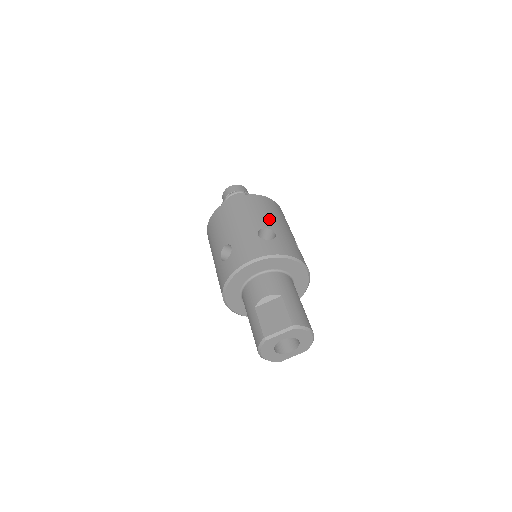
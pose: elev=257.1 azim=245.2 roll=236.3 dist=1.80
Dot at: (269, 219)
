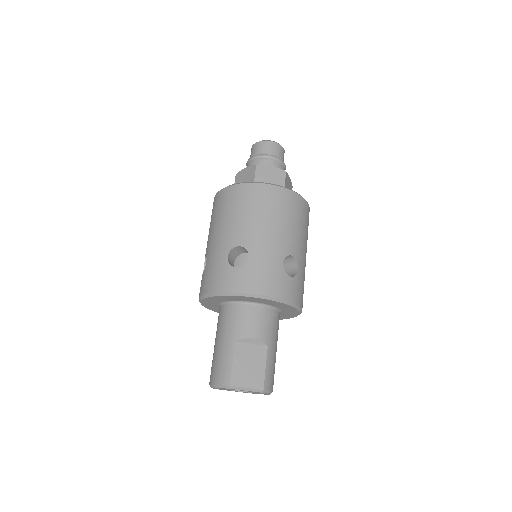
Dot at: (300, 242)
